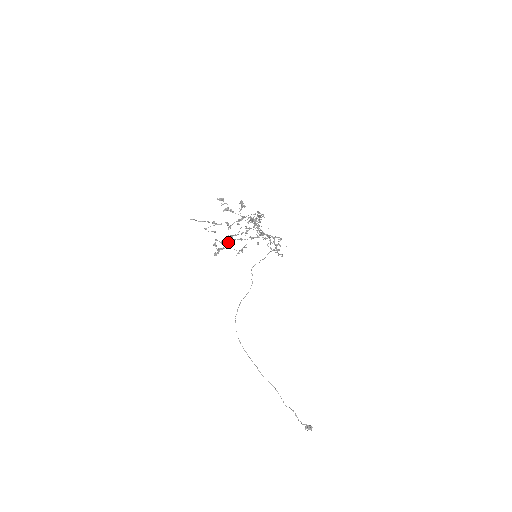
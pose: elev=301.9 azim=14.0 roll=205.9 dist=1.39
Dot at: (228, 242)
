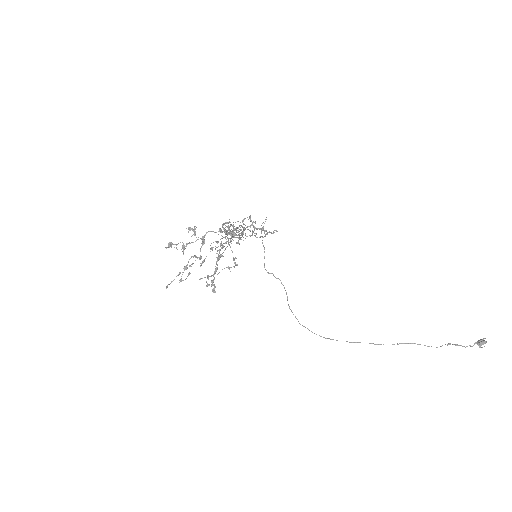
Dot at: occluded
